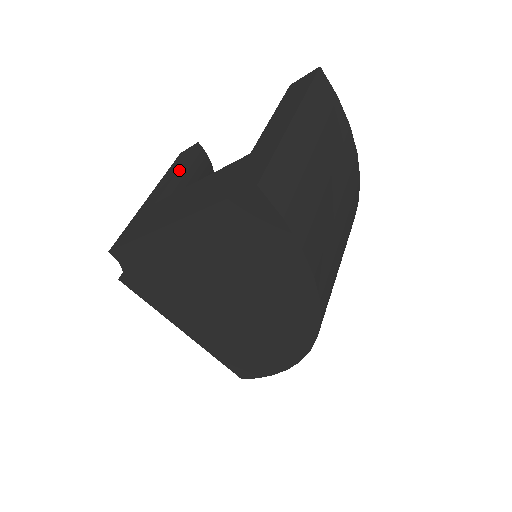
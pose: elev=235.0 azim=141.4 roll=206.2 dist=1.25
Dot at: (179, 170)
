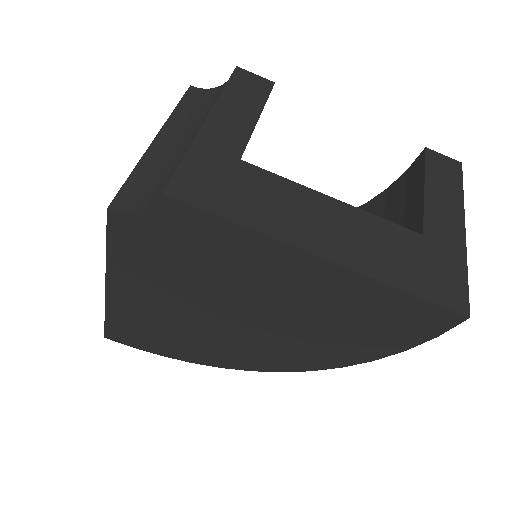
Dot at: occluded
